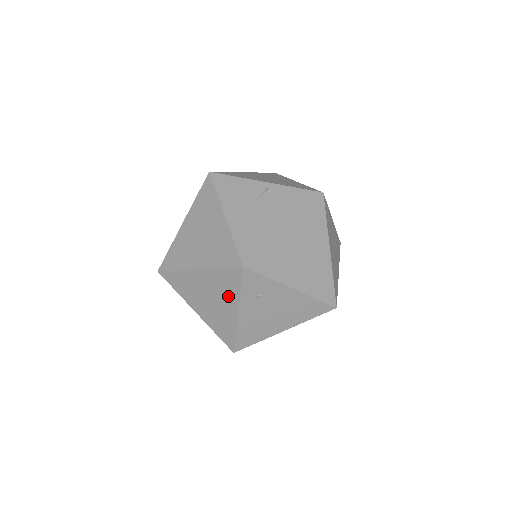
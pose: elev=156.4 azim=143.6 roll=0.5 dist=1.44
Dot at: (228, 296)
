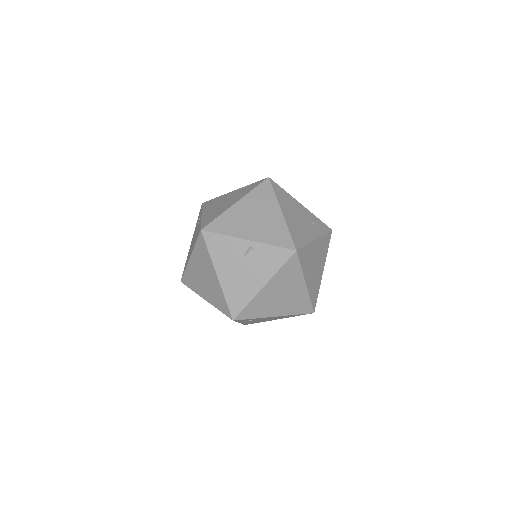
Dot at: occluded
